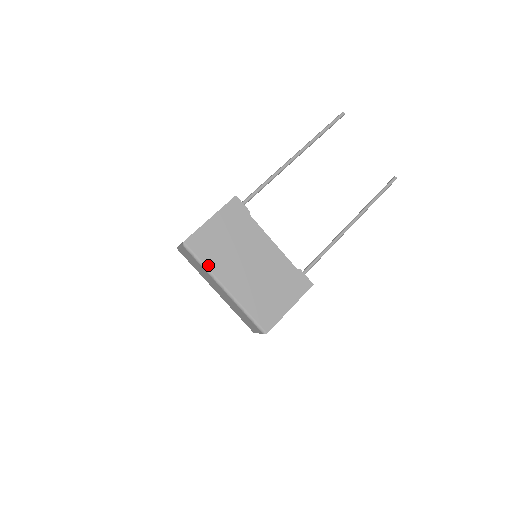
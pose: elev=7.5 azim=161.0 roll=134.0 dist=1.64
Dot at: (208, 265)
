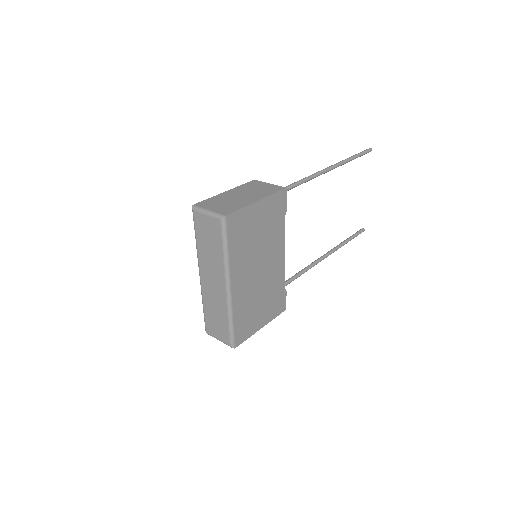
Dot at: (231, 254)
